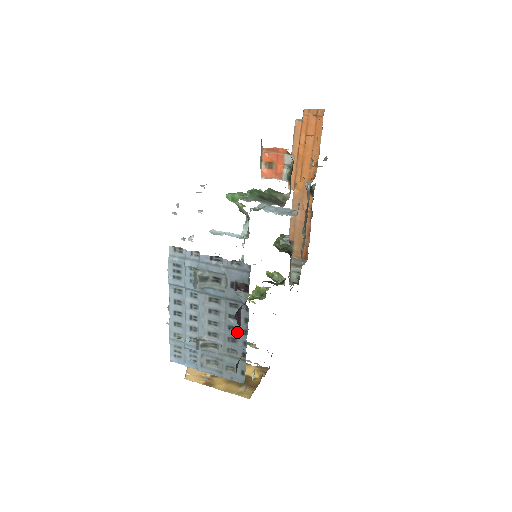
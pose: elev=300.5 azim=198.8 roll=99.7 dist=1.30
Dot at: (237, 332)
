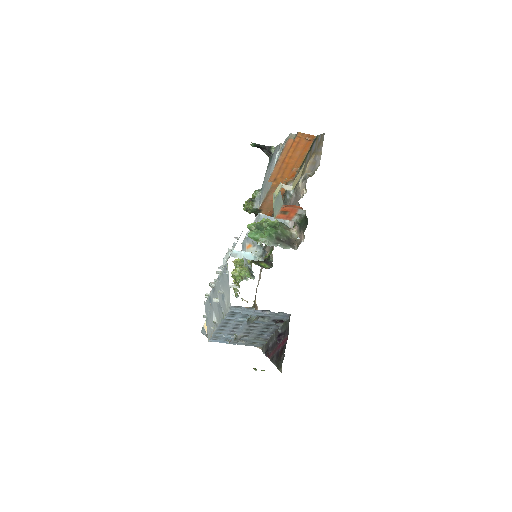
Dot at: (266, 333)
